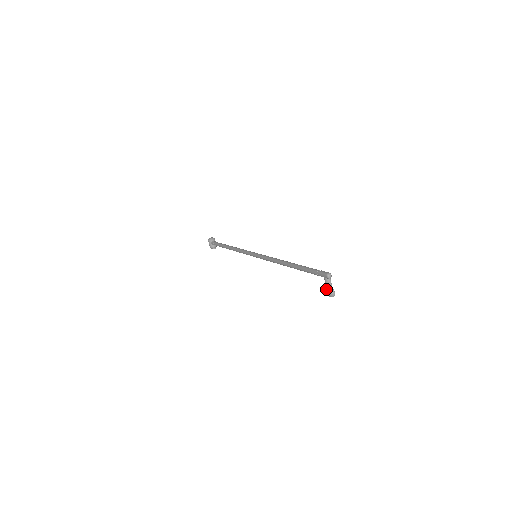
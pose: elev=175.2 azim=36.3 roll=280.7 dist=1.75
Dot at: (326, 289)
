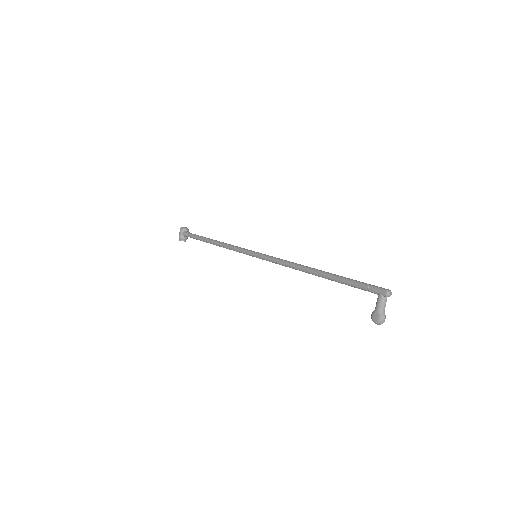
Dot at: (375, 311)
